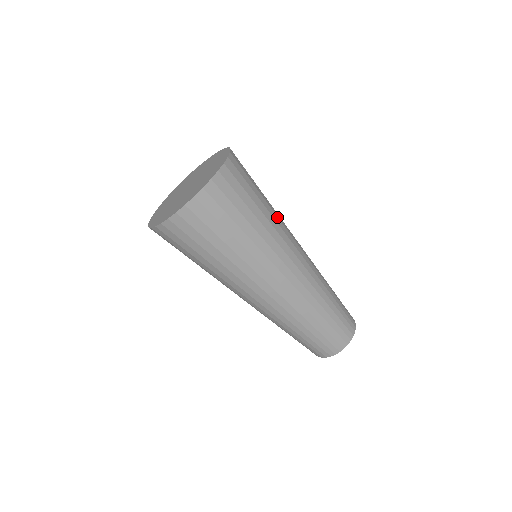
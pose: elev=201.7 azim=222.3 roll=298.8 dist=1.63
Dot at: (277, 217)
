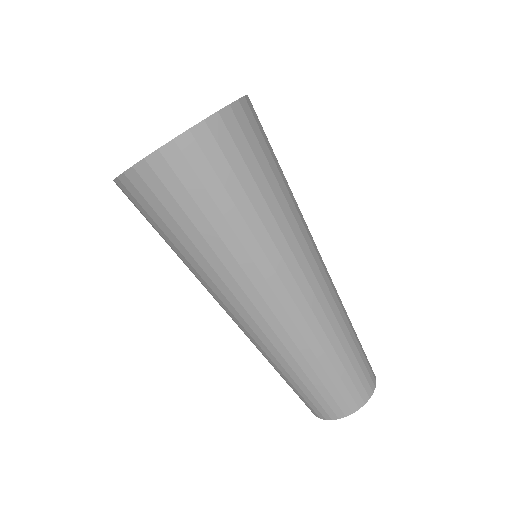
Dot at: occluded
